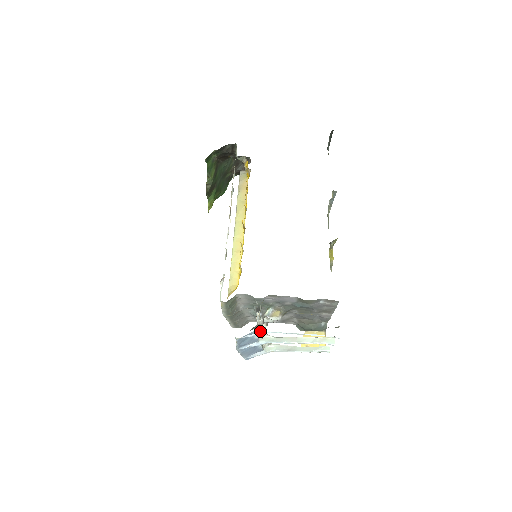
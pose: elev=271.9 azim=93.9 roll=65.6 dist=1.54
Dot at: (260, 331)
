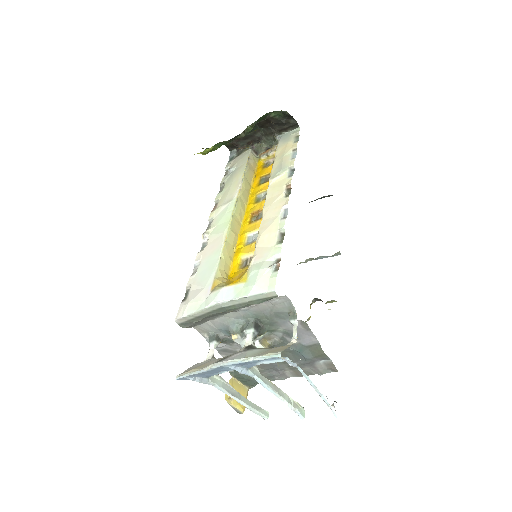
Dot at: occluded
